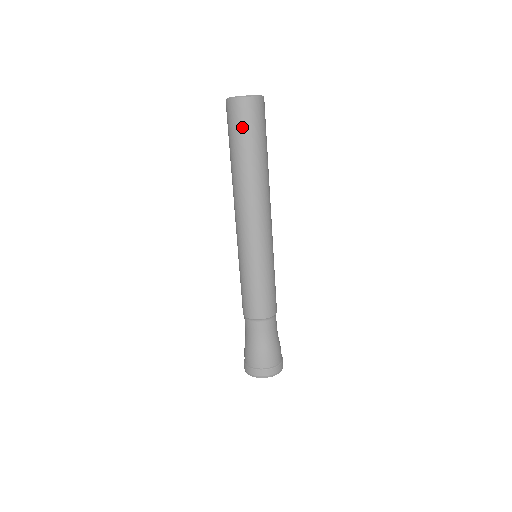
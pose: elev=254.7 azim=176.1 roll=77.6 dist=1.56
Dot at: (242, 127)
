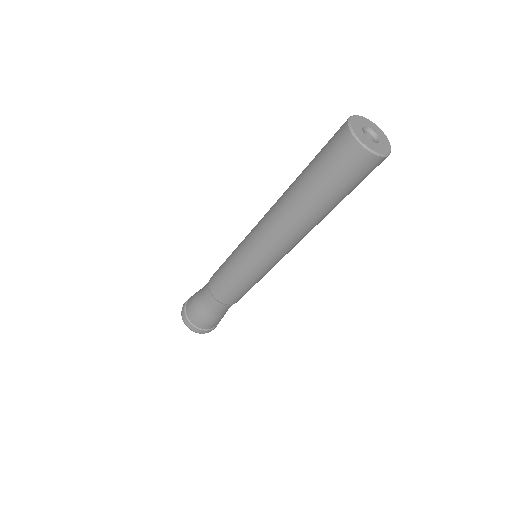
Dot at: (333, 168)
